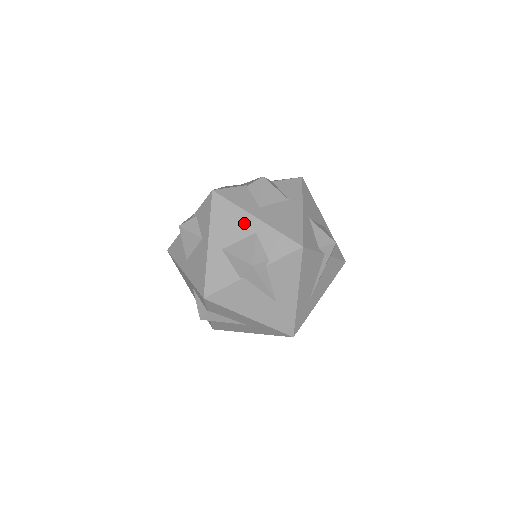
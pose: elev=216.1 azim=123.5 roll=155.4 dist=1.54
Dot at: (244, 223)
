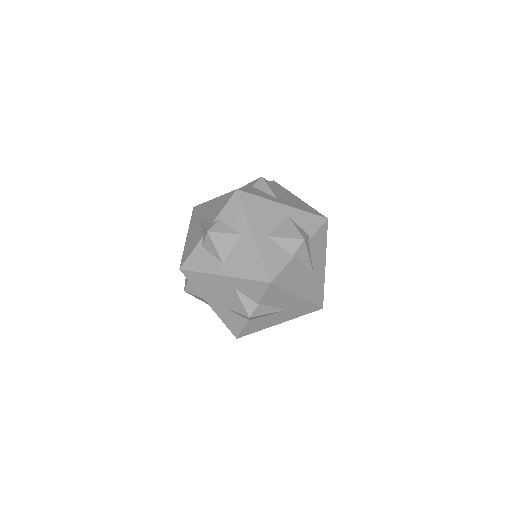
Dot at: (276, 211)
